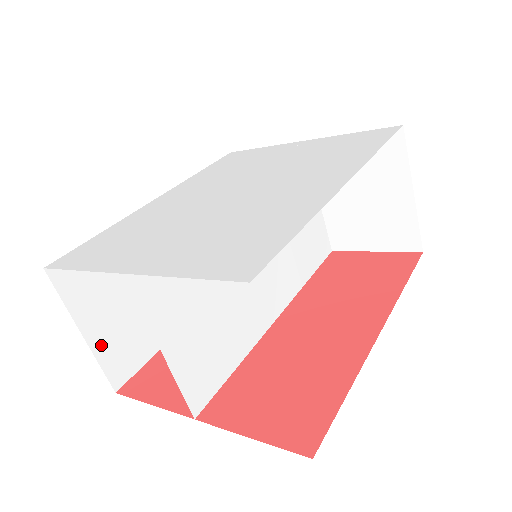
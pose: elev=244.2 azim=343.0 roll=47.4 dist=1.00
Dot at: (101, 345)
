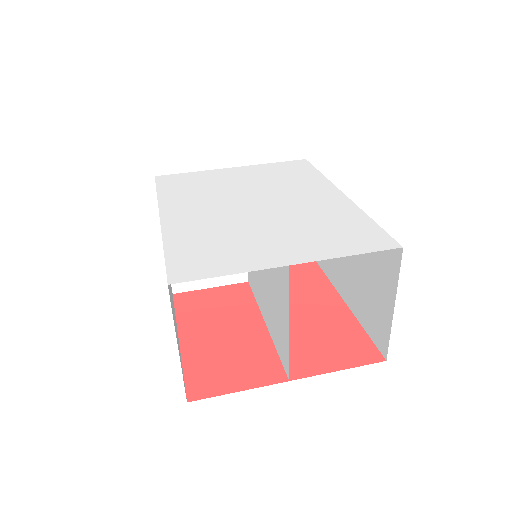
Dot at: occluded
